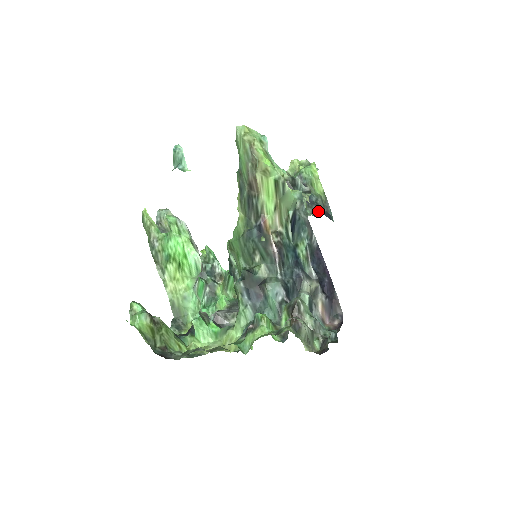
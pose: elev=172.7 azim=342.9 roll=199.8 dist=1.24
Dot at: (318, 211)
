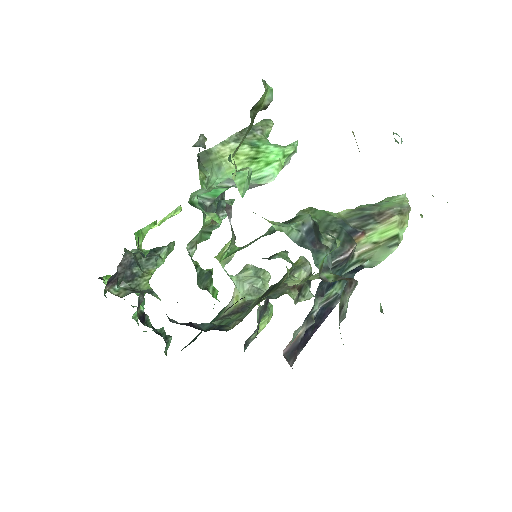
Dot at: (258, 329)
